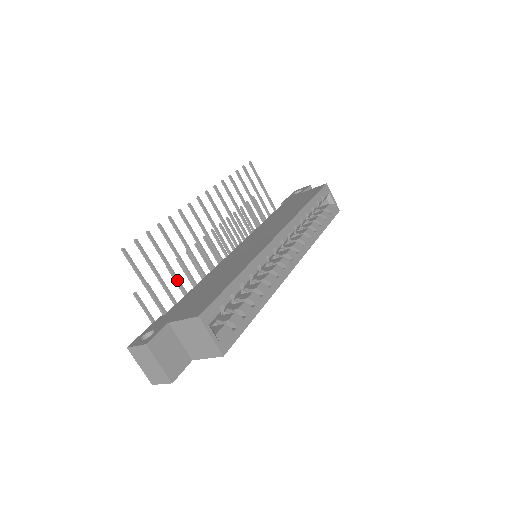
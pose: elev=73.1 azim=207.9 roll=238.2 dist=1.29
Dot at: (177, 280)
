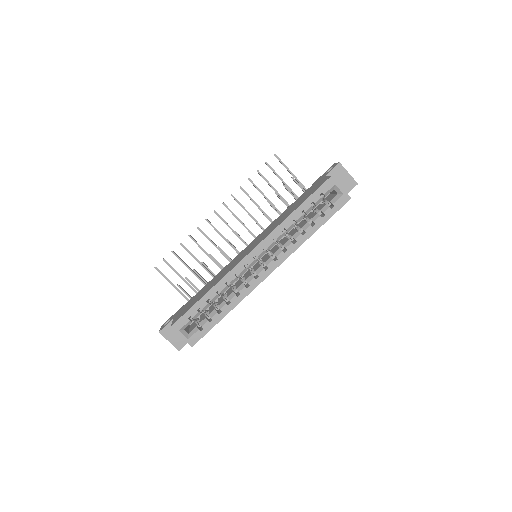
Dot at: (198, 278)
